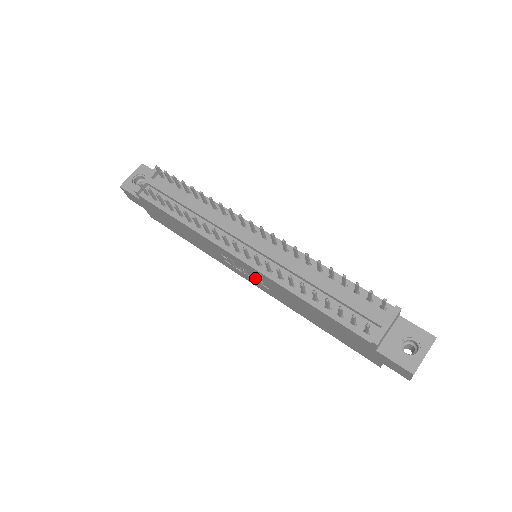
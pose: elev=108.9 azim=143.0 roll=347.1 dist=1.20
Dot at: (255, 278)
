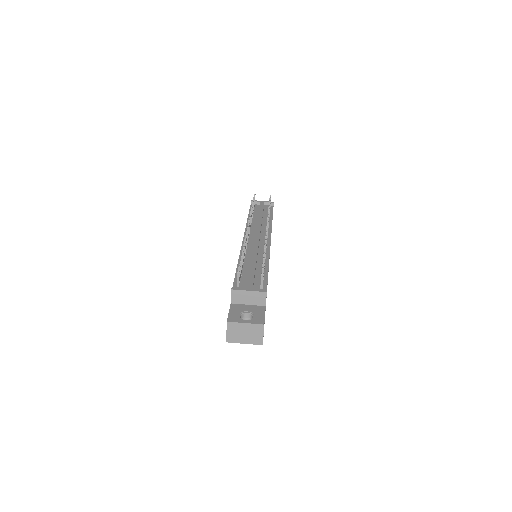
Dot at: occluded
